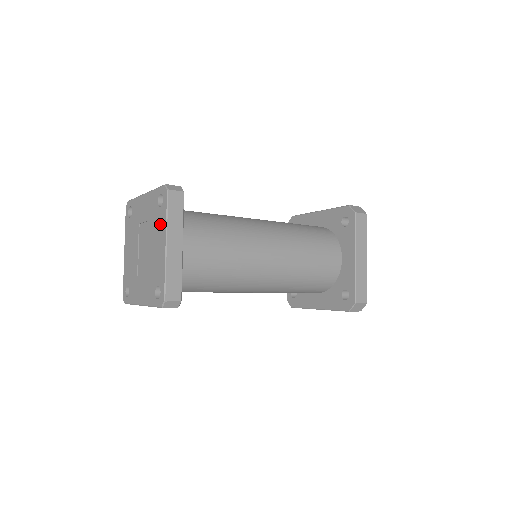
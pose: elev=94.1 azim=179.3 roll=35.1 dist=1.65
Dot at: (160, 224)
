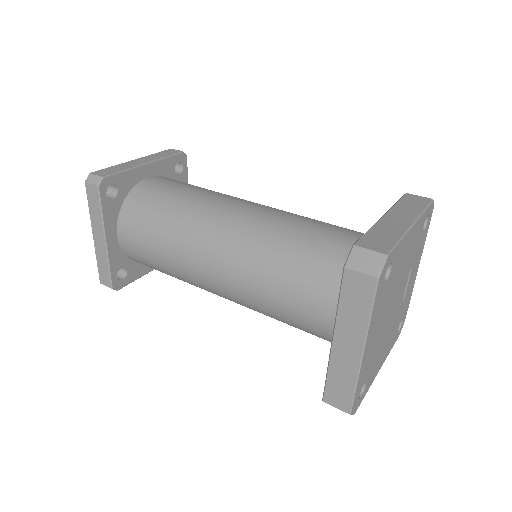
Dot at: occluded
